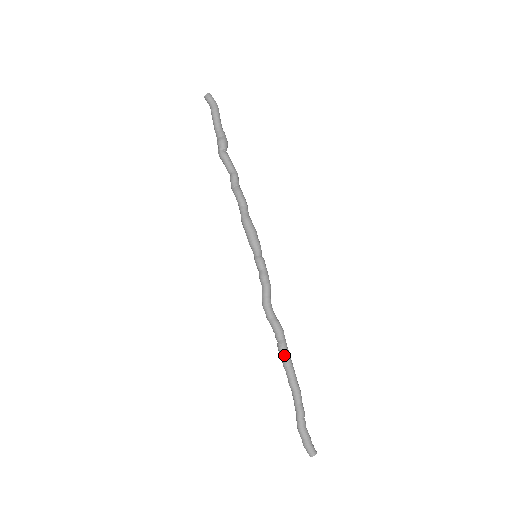
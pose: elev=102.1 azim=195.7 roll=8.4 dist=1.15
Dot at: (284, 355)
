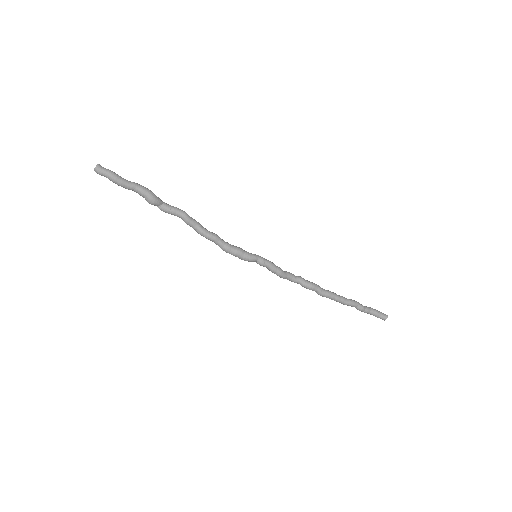
Dot at: occluded
